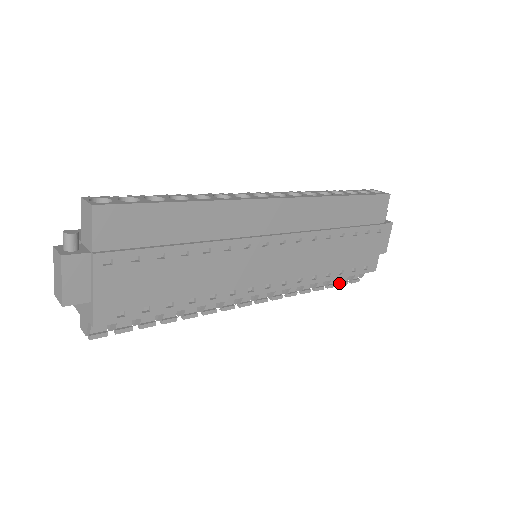
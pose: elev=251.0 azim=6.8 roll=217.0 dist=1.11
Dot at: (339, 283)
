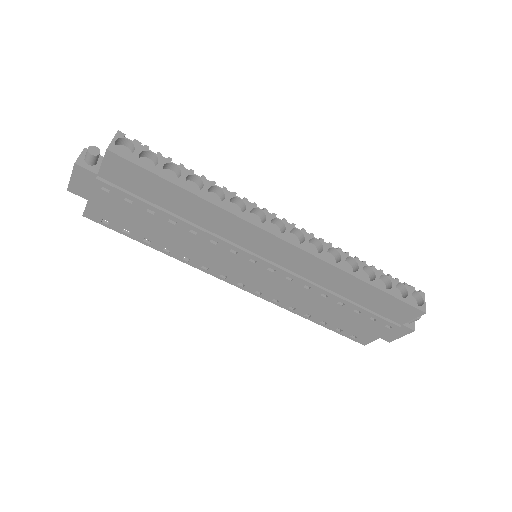
Dot at: occluded
